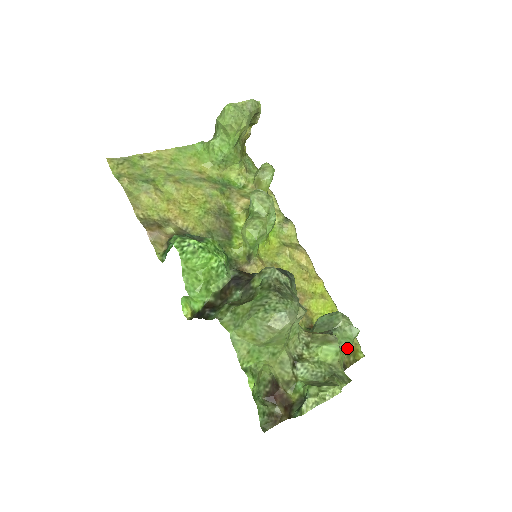
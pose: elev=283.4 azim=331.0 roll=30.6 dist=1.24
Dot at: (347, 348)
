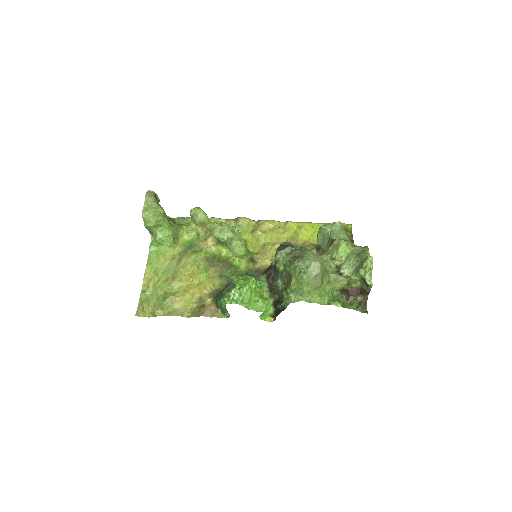
Dot at: (345, 235)
